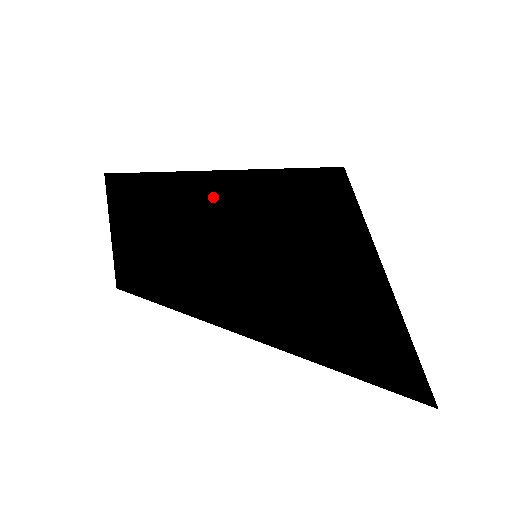
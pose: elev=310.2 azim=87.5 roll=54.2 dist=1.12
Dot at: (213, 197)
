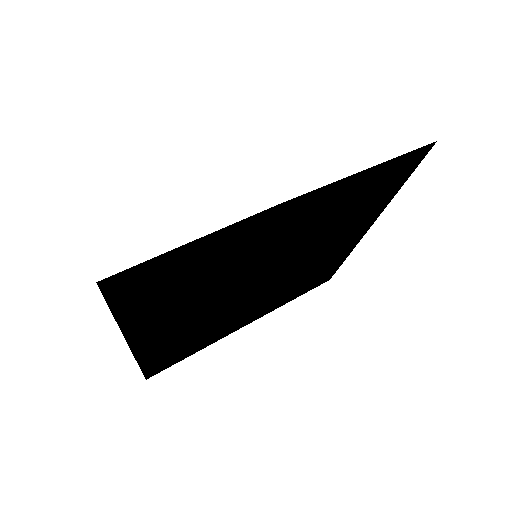
Dot at: occluded
